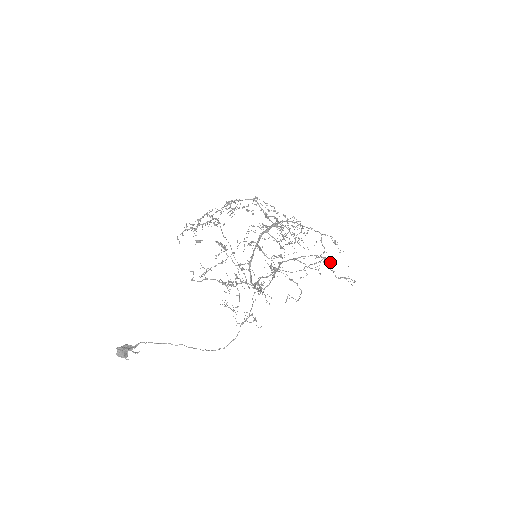
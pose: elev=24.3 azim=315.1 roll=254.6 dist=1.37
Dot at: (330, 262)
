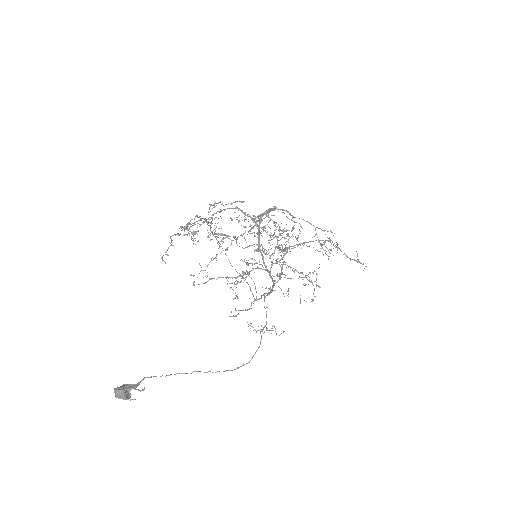
Dot at: occluded
